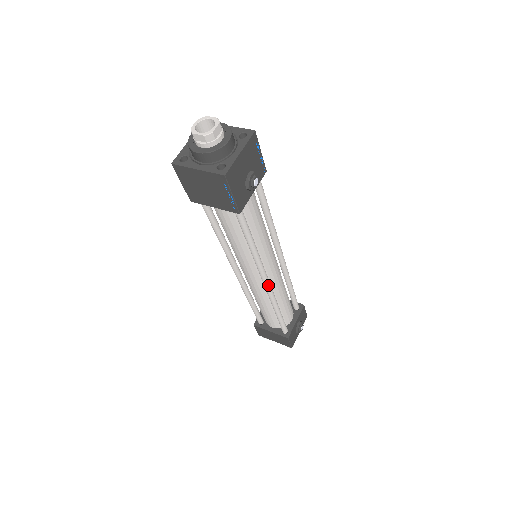
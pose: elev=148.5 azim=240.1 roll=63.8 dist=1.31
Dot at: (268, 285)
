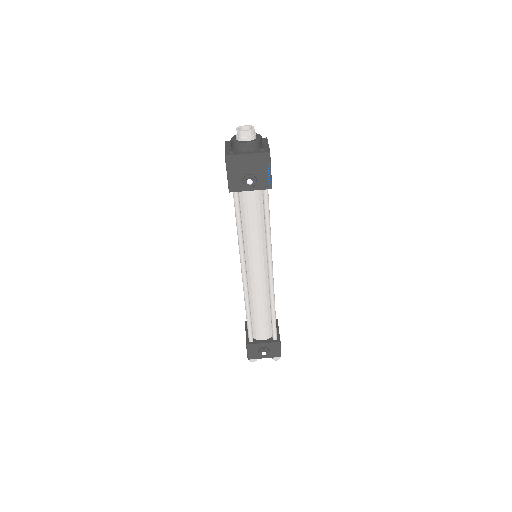
Dot at: (243, 277)
